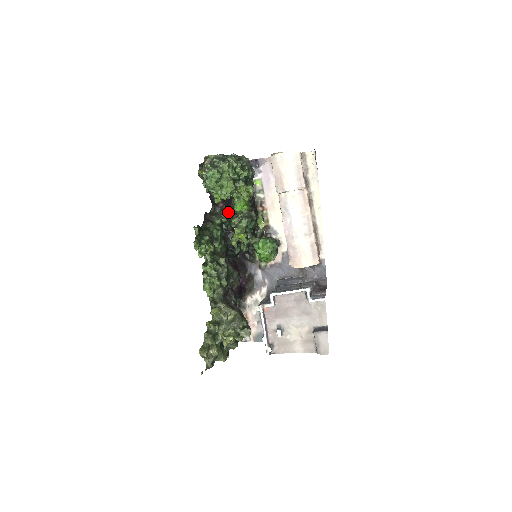
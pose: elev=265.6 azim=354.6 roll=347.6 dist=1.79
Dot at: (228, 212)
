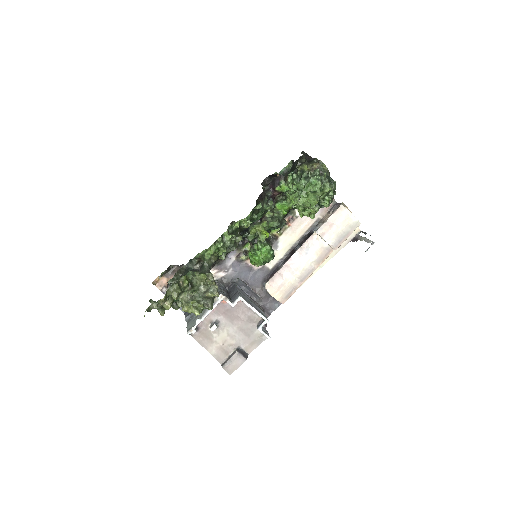
Dot at: occluded
